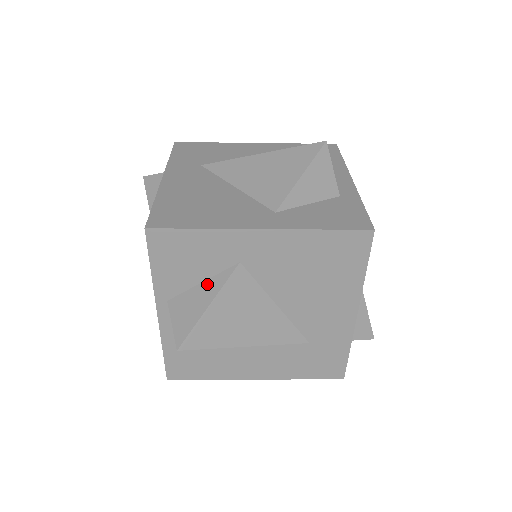
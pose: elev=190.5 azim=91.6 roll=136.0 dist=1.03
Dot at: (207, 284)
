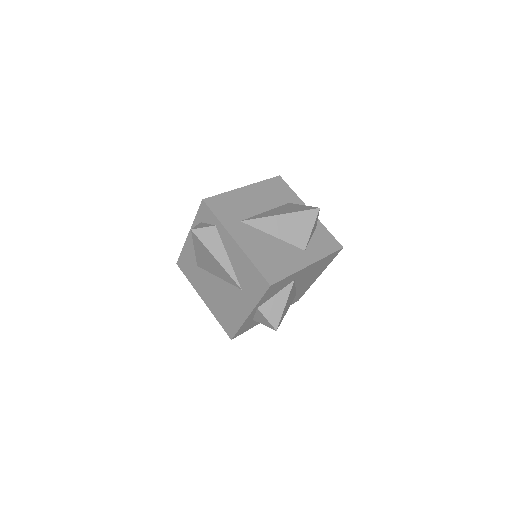
Dot at: (280, 294)
